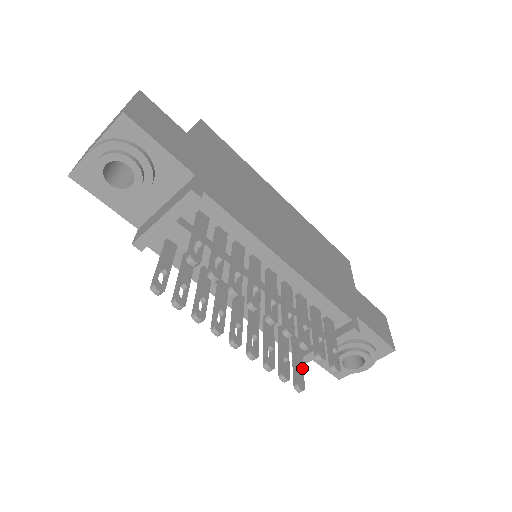
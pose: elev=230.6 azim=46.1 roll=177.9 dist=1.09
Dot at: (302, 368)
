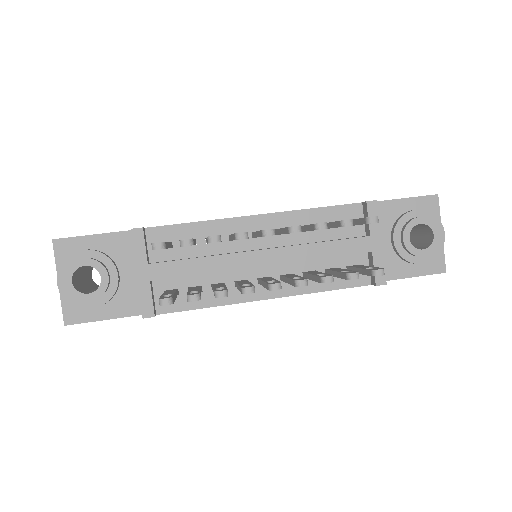
Dot at: (370, 267)
